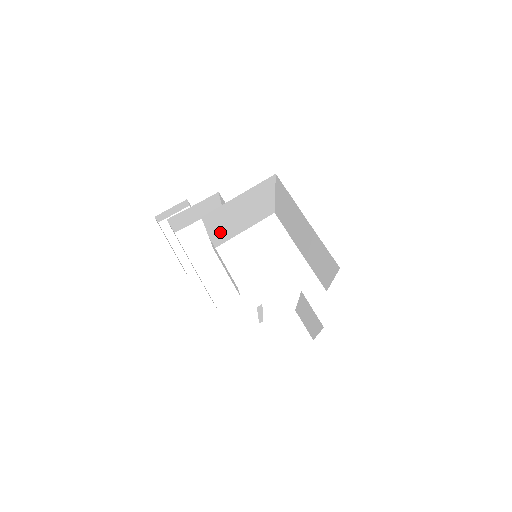
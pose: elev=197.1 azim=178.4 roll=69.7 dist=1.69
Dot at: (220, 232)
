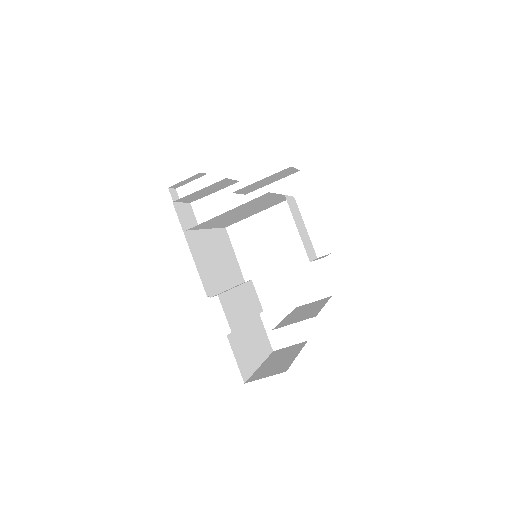
Dot at: (224, 223)
